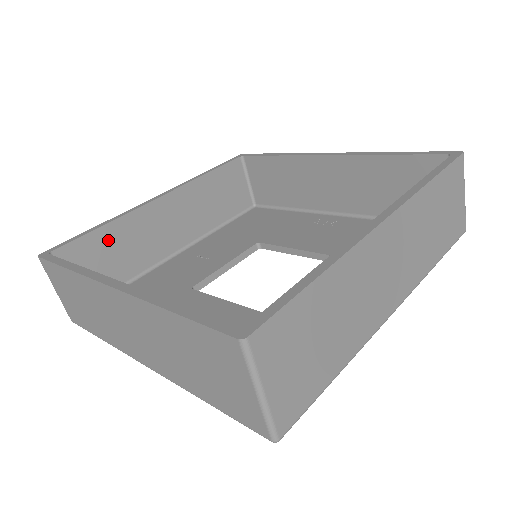
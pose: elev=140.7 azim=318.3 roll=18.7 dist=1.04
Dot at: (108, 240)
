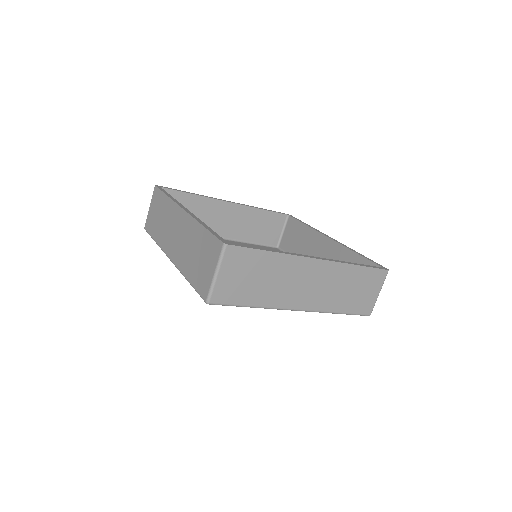
Dot at: (190, 203)
